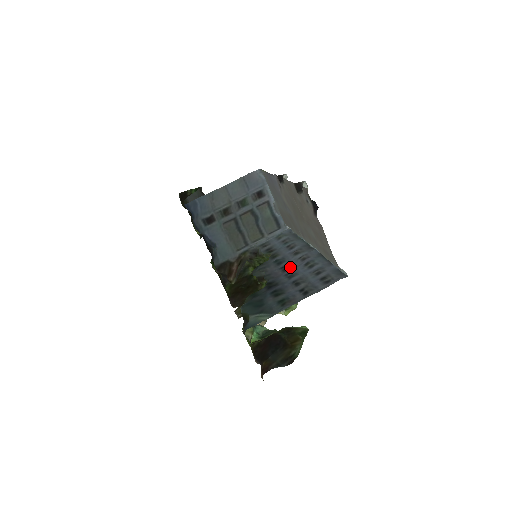
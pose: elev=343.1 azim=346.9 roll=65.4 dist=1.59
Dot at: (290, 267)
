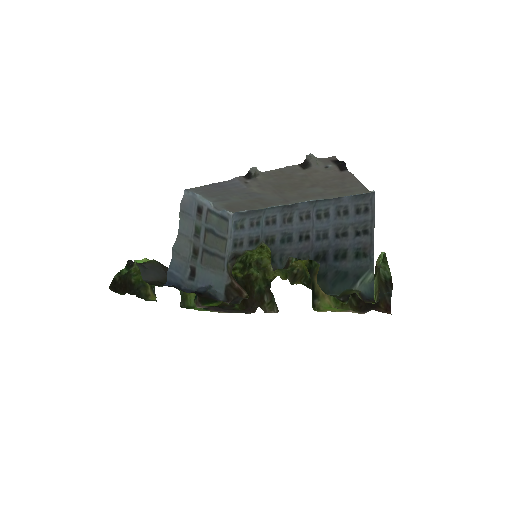
Dot at: (307, 232)
